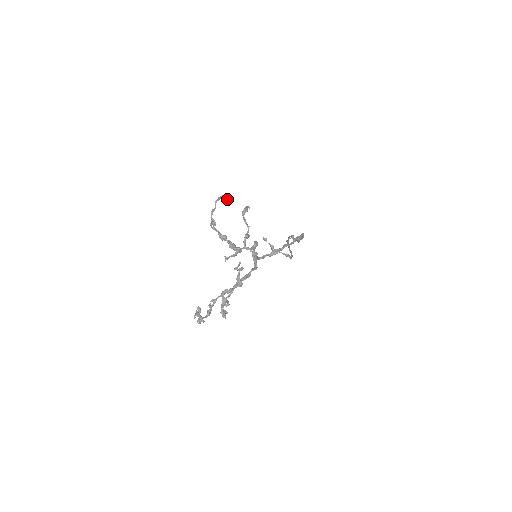
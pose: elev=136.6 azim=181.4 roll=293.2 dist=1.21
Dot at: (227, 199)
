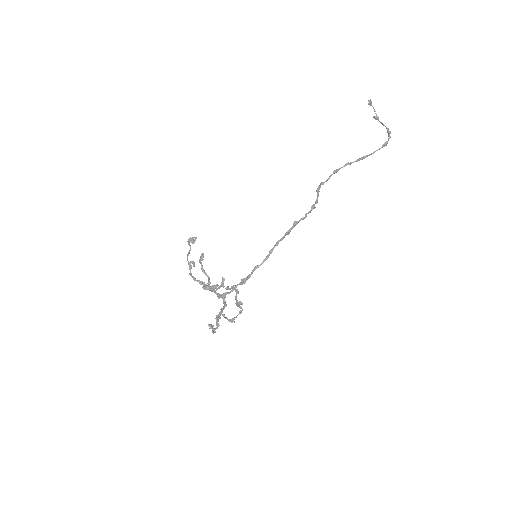
Dot at: (194, 241)
